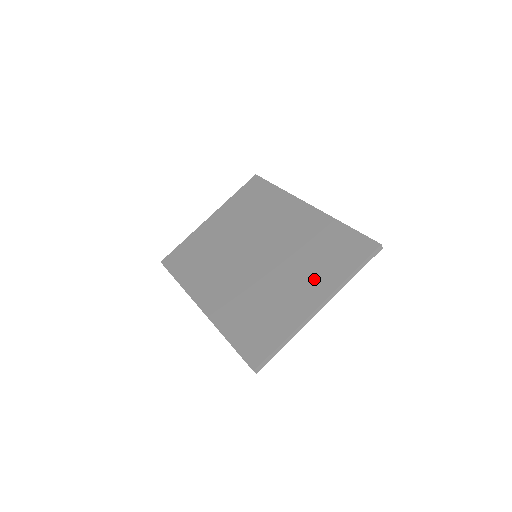
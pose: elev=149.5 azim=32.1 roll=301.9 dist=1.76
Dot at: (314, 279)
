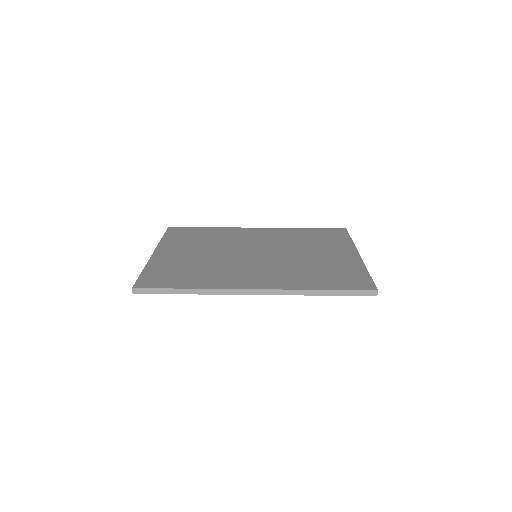
Dot at: (332, 248)
